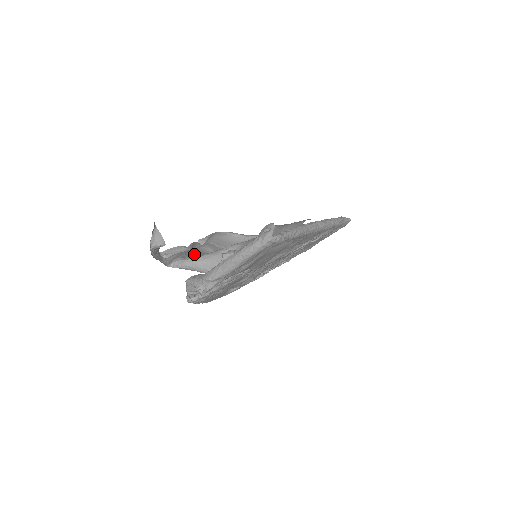
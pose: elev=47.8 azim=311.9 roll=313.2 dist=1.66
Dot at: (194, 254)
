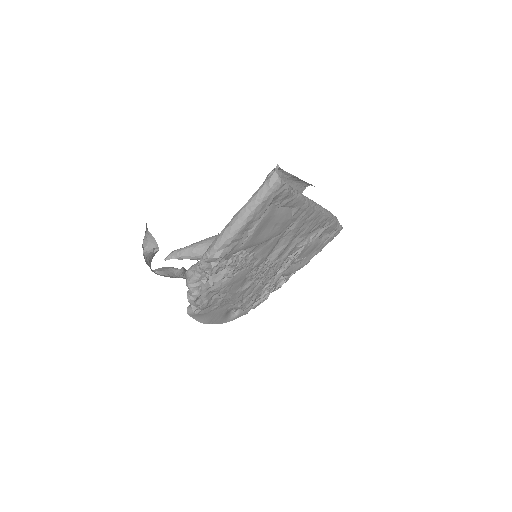
Dot at: occluded
